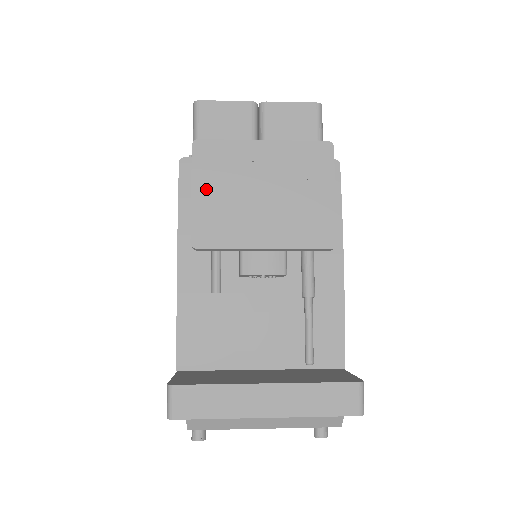
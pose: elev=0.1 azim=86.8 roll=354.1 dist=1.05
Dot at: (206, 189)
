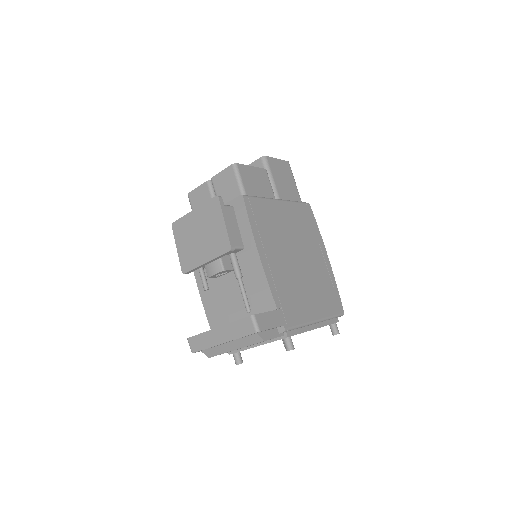
Dot at: (181, 245)
